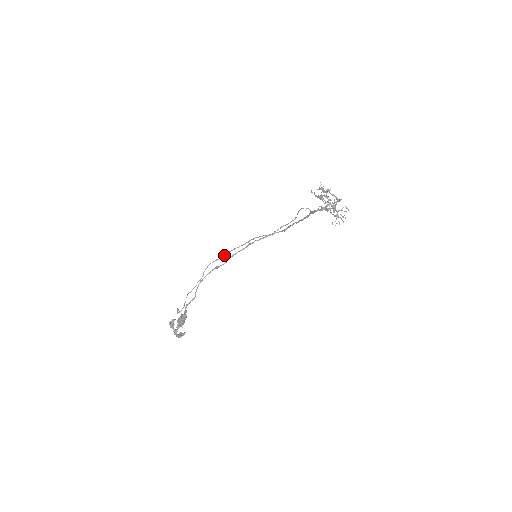
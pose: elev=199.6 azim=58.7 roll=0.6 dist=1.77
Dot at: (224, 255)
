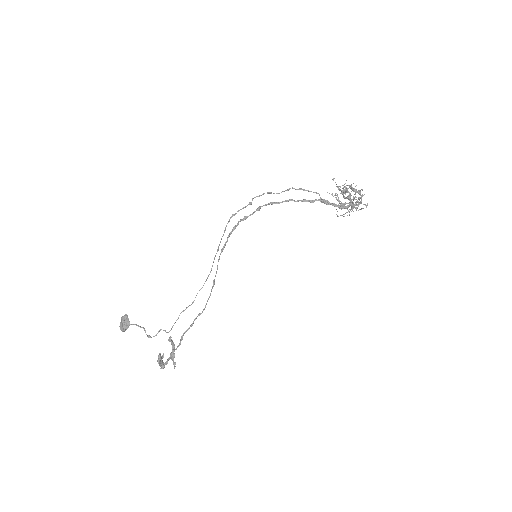
Dot at: occluded
